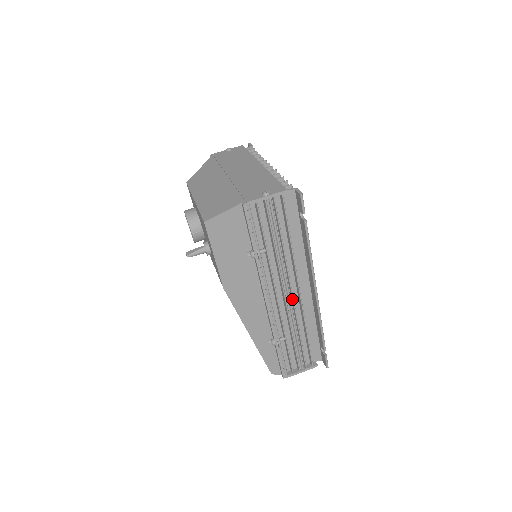
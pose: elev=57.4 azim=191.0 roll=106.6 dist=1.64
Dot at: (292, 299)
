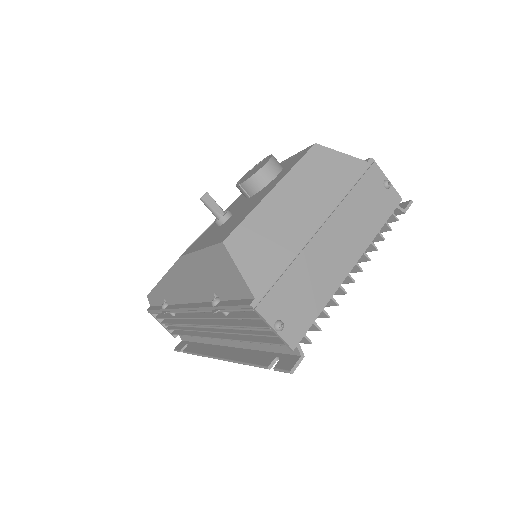
Dot at: (205, 330)
